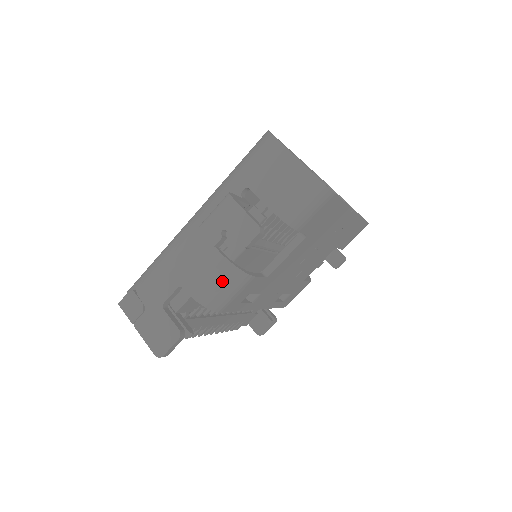
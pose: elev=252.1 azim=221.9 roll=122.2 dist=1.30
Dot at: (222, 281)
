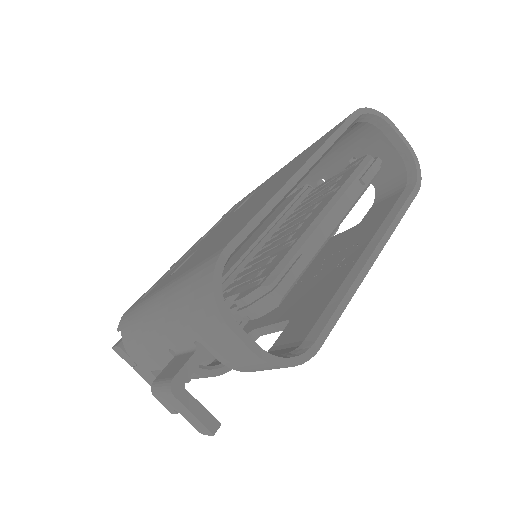
Dot at: occluded
